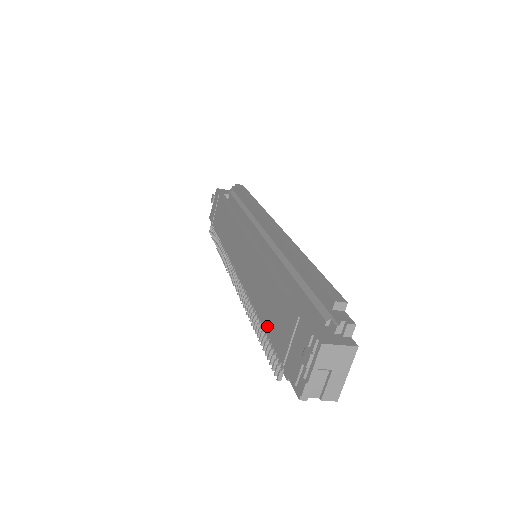
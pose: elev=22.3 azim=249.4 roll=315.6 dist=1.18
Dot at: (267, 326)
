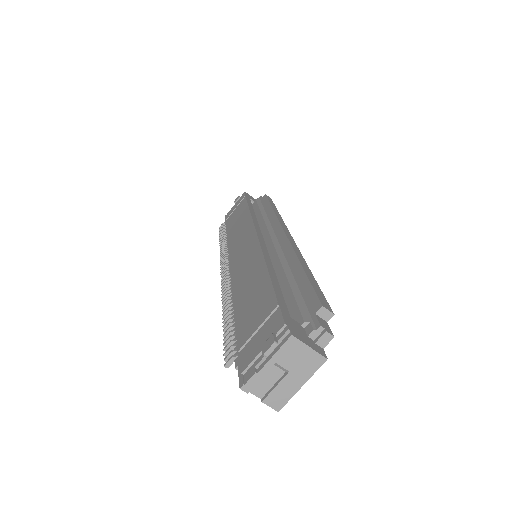
Dot at: (239, 313)
